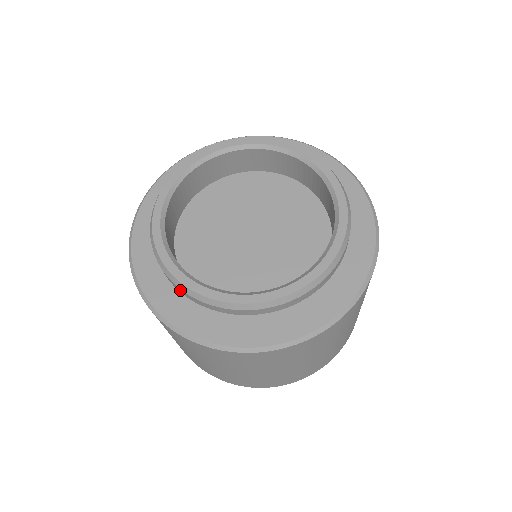
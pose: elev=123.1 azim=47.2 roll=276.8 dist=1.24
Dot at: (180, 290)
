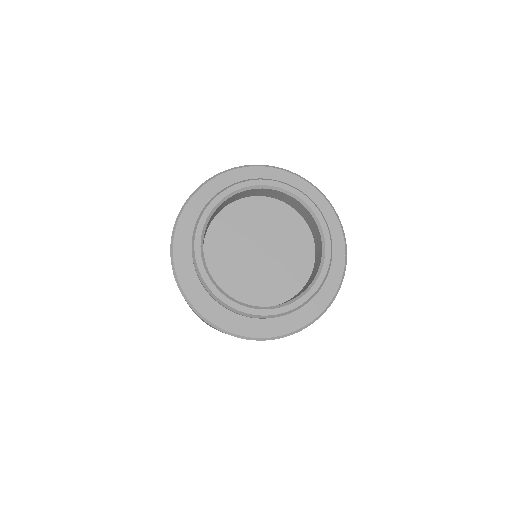
Dot at: (232, 311)
